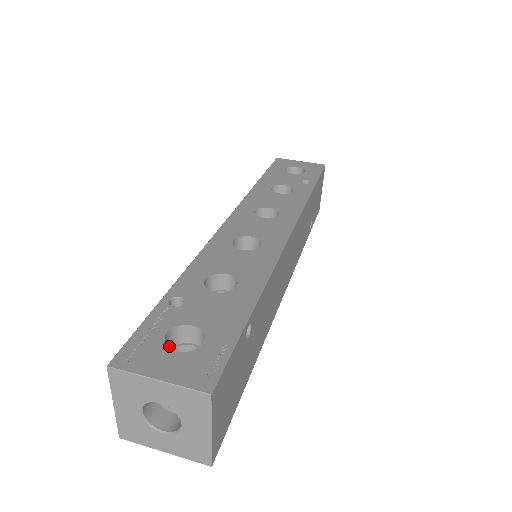
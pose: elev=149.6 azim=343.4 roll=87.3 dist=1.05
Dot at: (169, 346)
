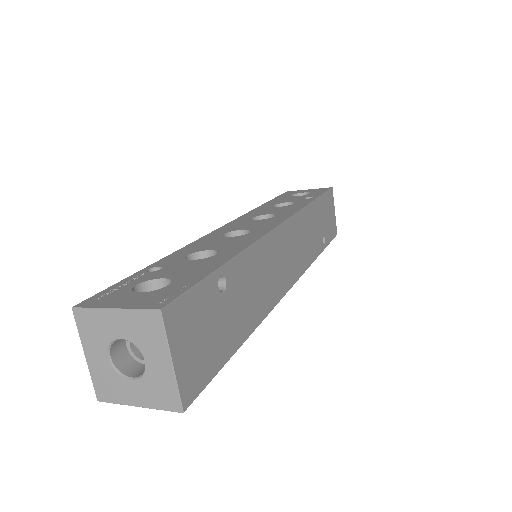
Dot at: occluded
